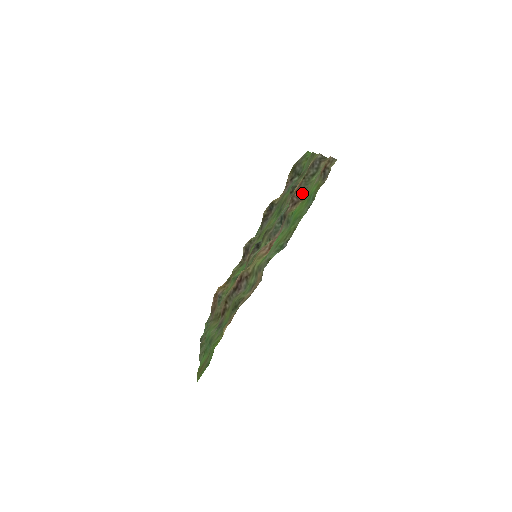
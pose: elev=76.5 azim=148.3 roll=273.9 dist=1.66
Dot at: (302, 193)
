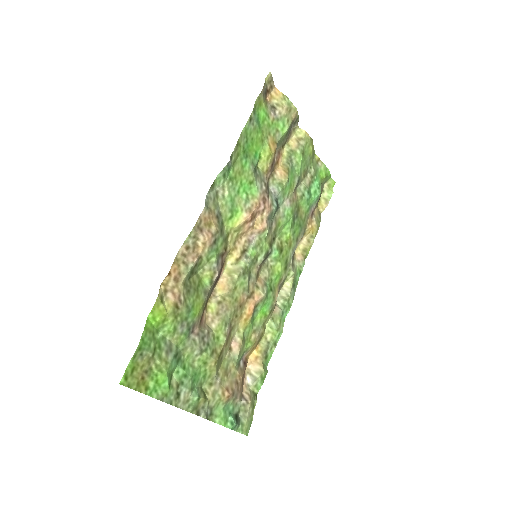
Dot at: occluded
